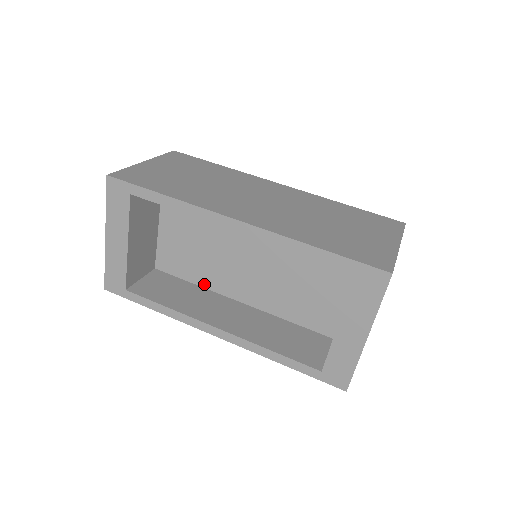
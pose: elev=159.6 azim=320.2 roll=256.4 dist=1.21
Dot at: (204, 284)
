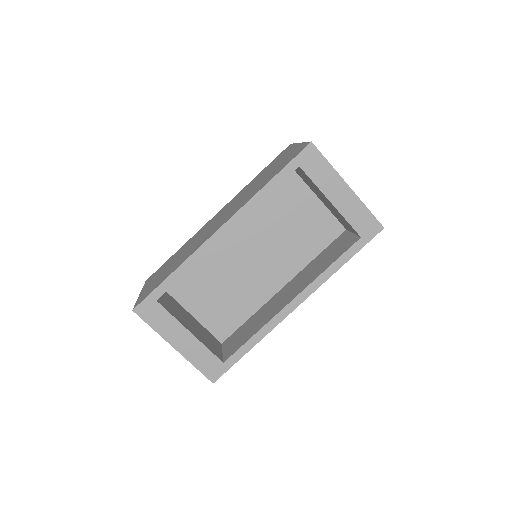
Dot at: (255, 308)
